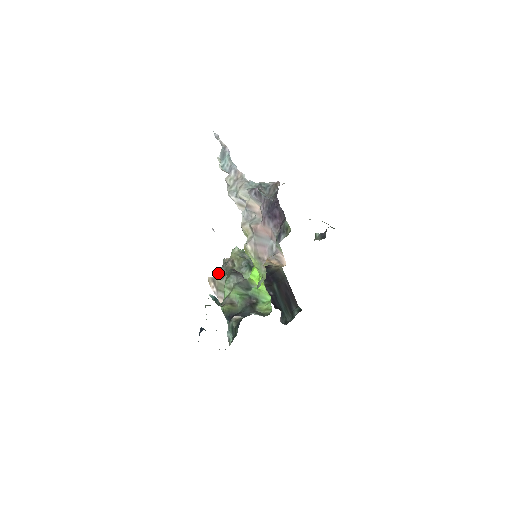
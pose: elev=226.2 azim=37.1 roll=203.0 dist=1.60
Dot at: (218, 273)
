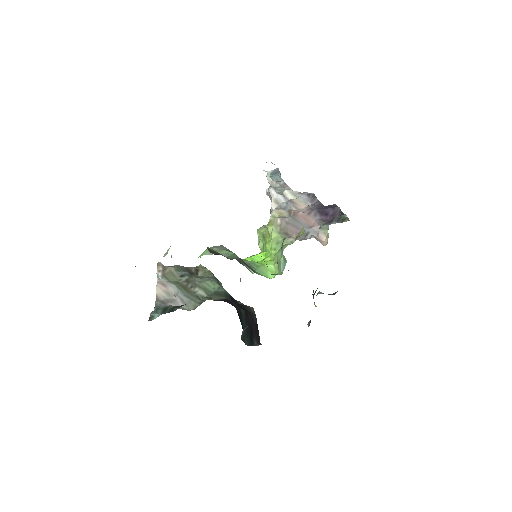
Dot at: (174, 266)
